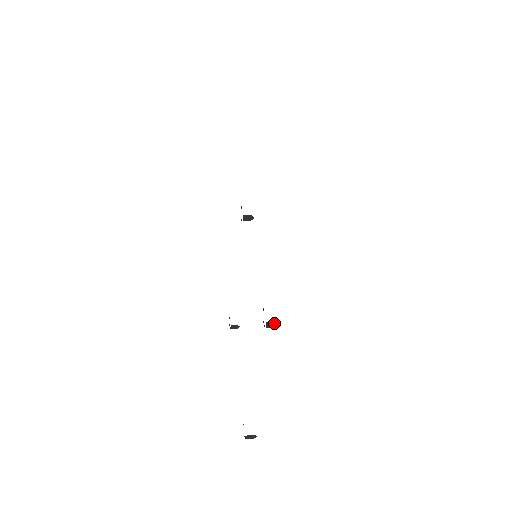
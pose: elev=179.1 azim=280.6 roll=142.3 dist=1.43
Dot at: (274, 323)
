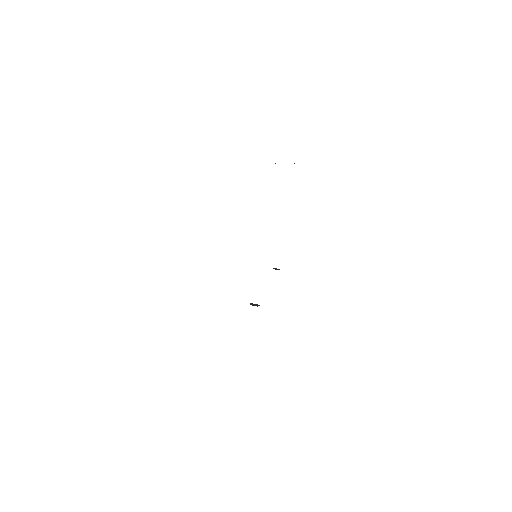
Dot at: occluded
